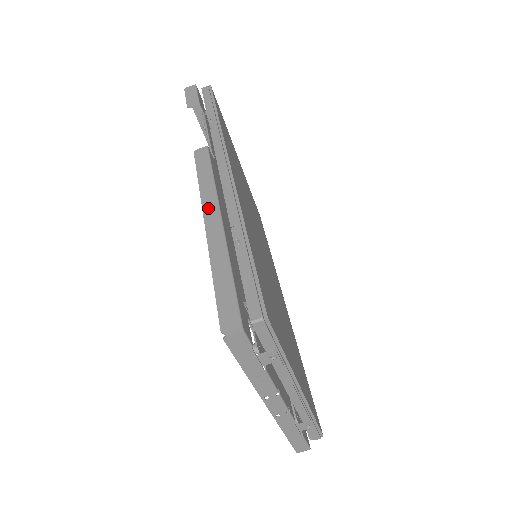
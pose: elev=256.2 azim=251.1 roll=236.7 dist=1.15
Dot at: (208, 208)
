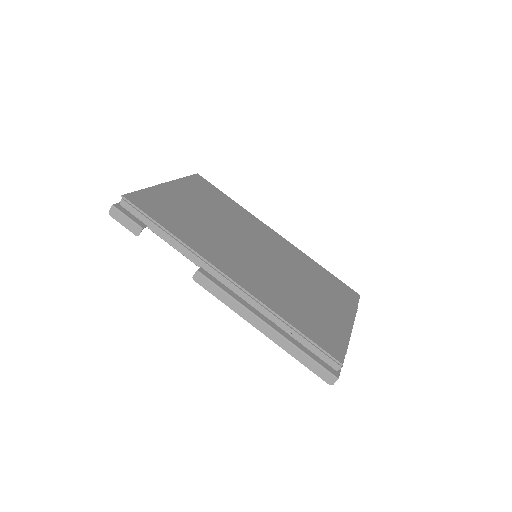
Dot at: (251, 321)
